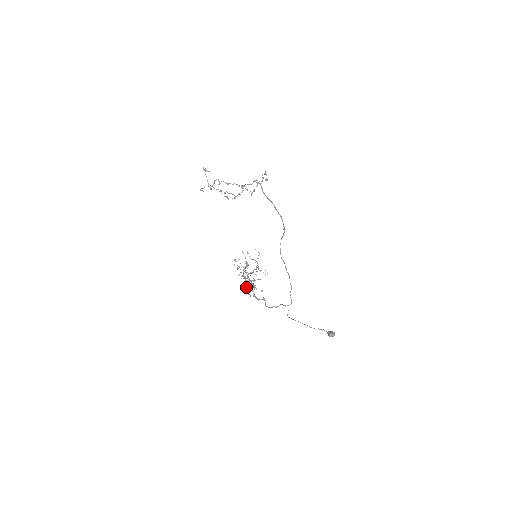
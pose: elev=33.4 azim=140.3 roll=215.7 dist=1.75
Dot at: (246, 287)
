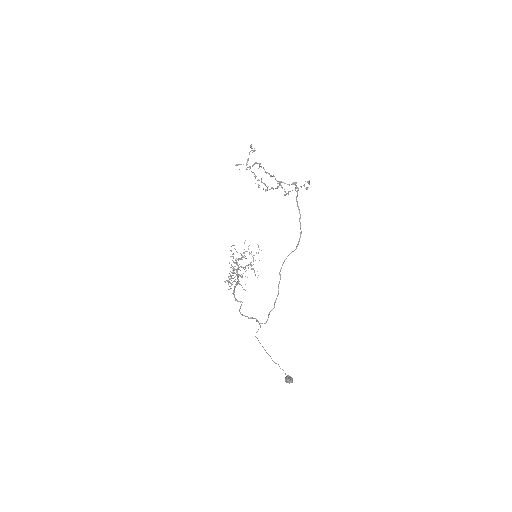
Dot at: (230, 279)
